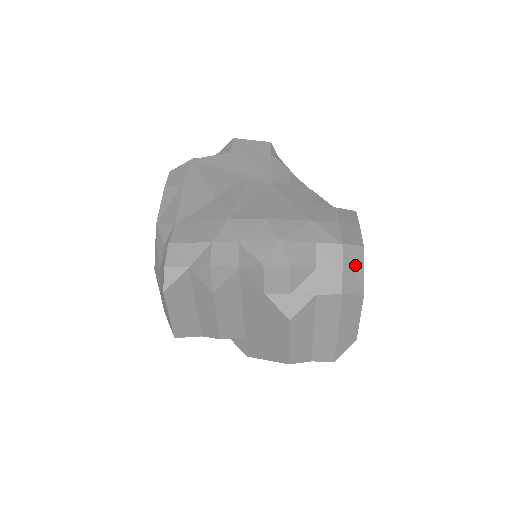
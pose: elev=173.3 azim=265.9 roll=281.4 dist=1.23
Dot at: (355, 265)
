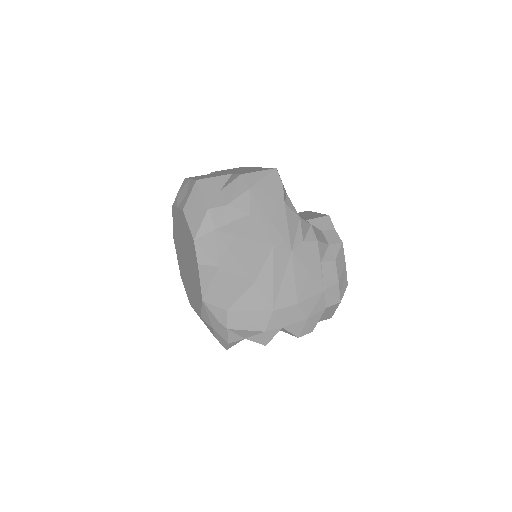
Dot at: occluded
